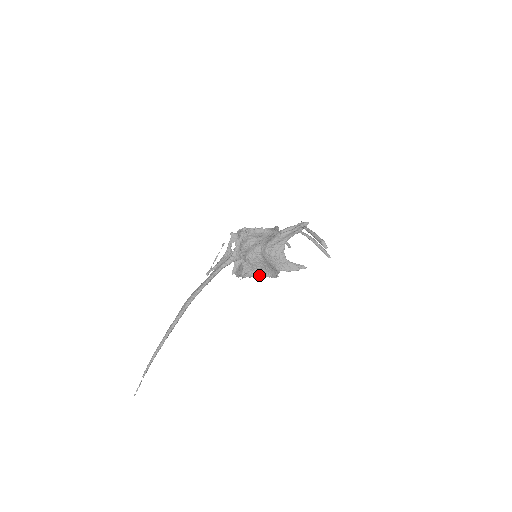
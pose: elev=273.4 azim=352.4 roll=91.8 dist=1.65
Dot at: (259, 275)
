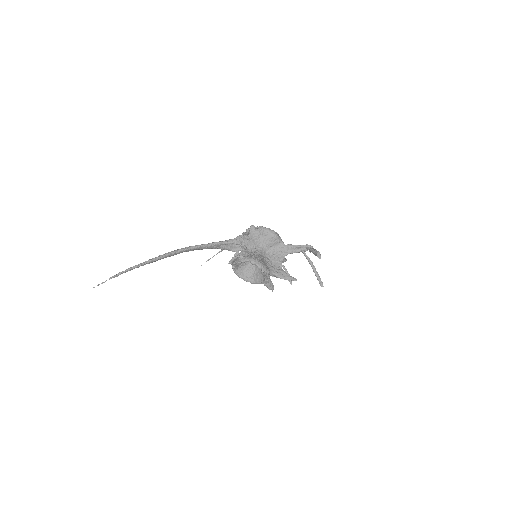
Dot at: (251, 261)
